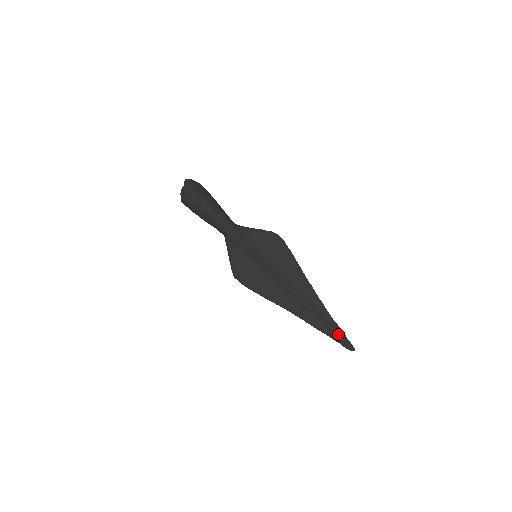
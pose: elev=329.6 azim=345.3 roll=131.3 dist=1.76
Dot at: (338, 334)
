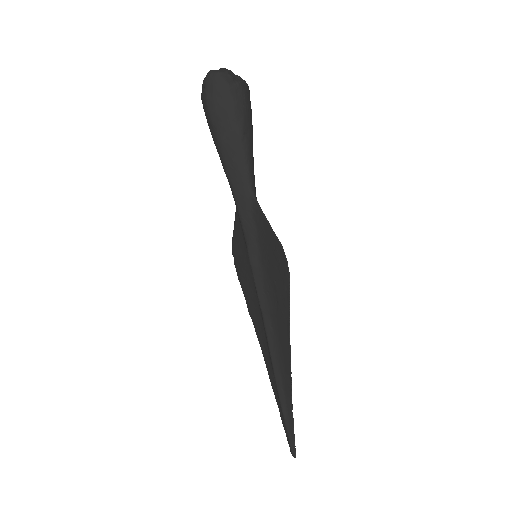
Dot at: (286, 427)
